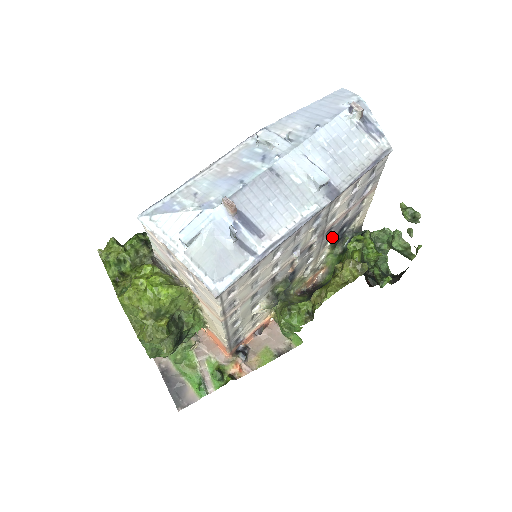
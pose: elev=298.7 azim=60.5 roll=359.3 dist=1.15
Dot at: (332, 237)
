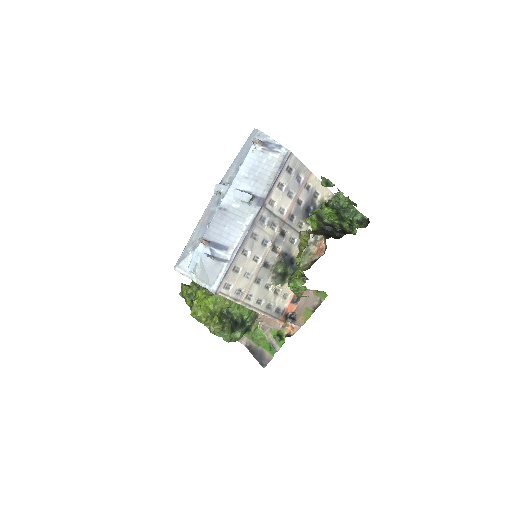
Dot at: (301, 219)
